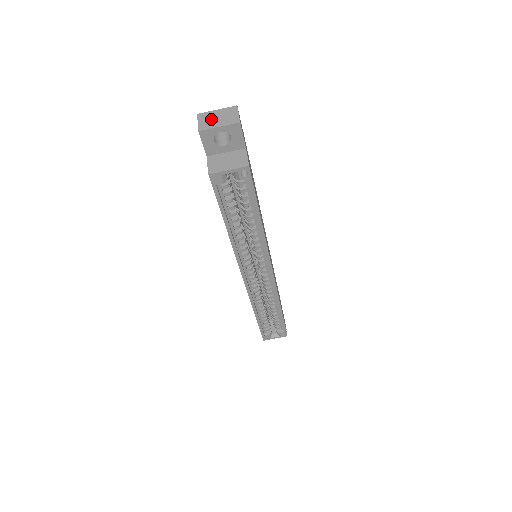
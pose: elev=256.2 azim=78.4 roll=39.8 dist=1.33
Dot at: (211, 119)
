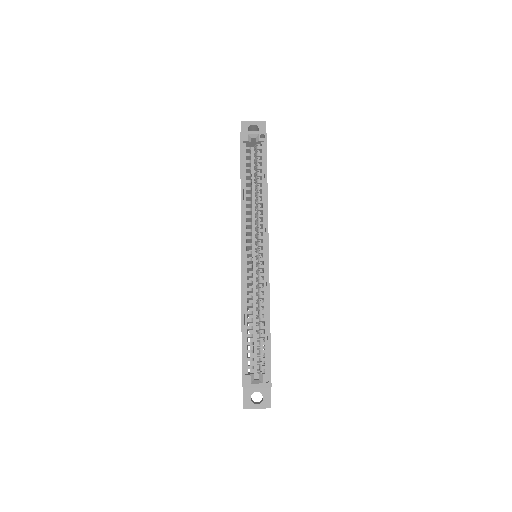
Dot at: occluded
